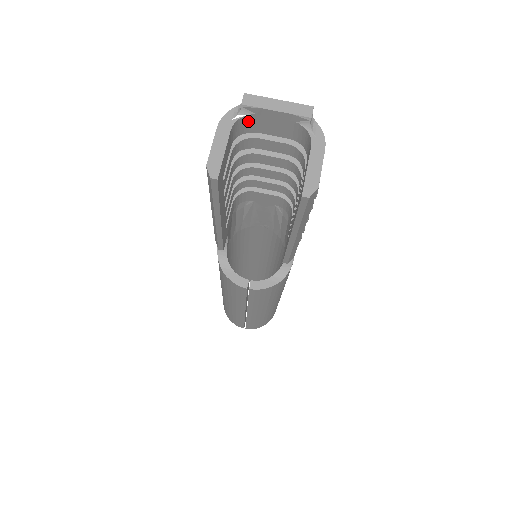
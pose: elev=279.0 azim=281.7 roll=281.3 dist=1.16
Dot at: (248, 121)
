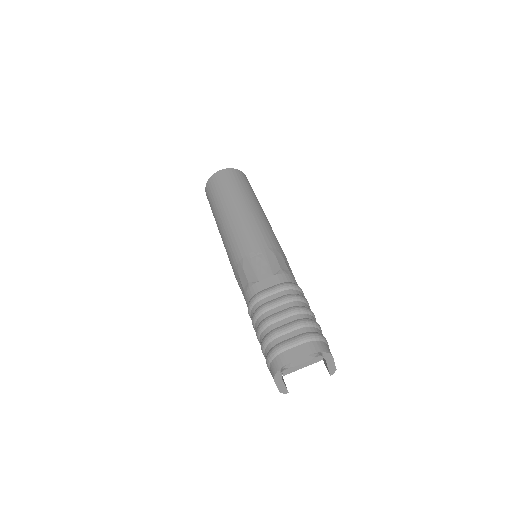
Dot at: occluded
